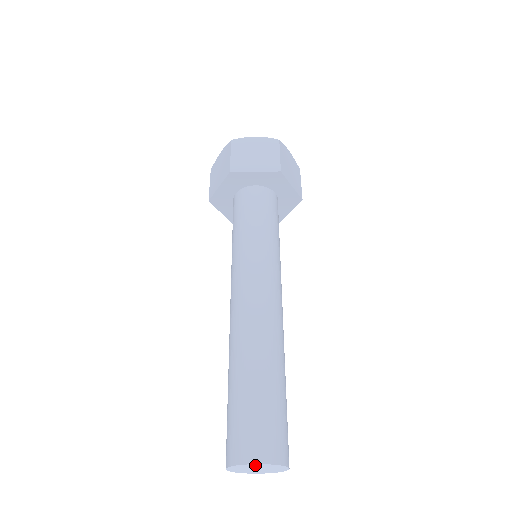
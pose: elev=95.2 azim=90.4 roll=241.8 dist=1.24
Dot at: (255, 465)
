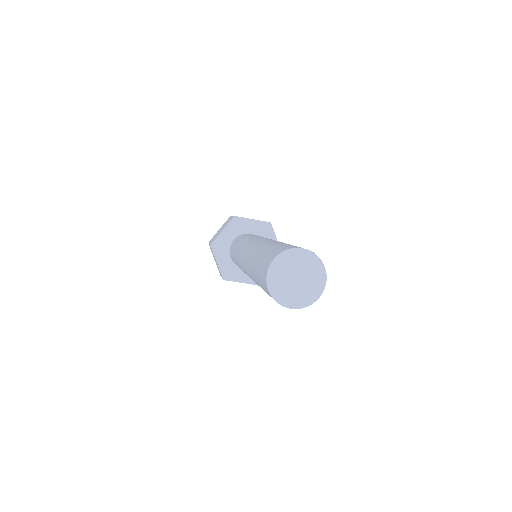
Dot at: (278, 266)
